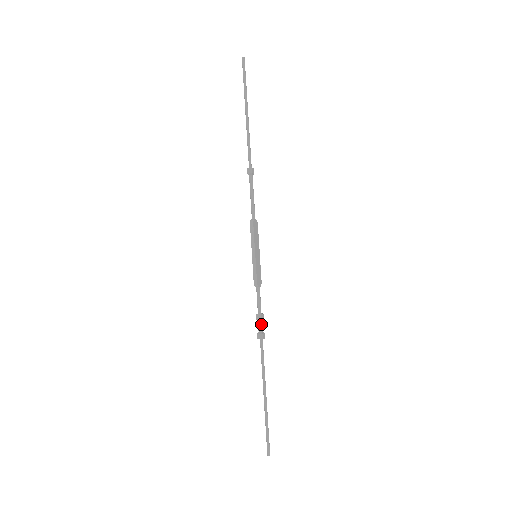
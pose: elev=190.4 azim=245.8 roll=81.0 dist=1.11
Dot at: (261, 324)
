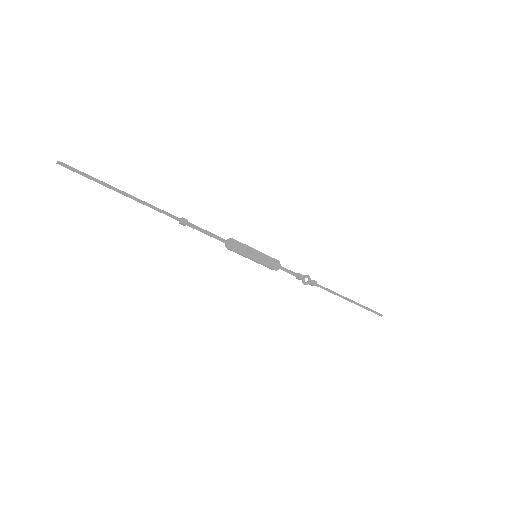
Dot at: occluded
